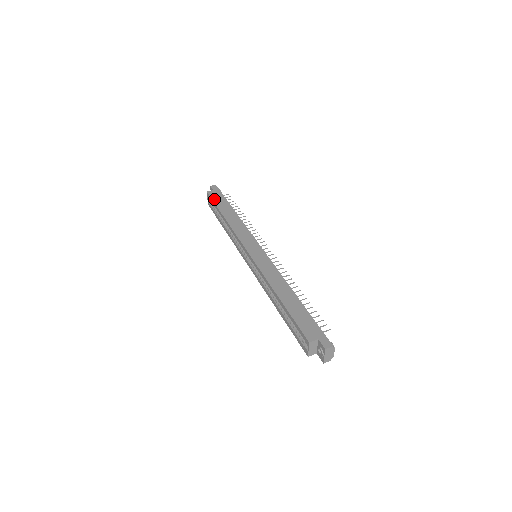
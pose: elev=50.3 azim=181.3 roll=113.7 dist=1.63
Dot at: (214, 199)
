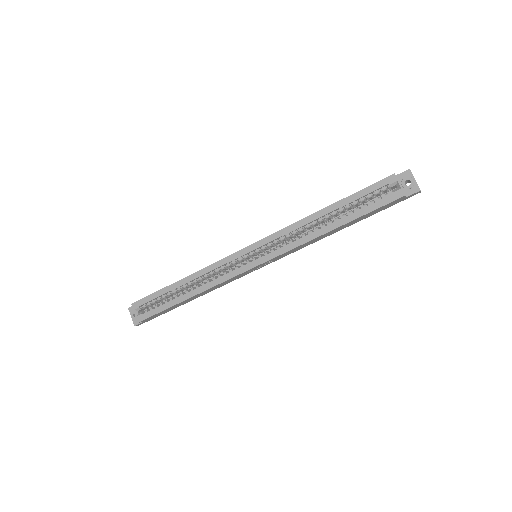
Dot at: (149, 295)
